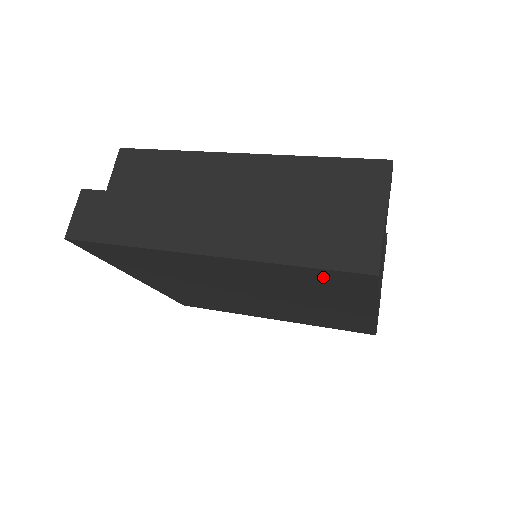
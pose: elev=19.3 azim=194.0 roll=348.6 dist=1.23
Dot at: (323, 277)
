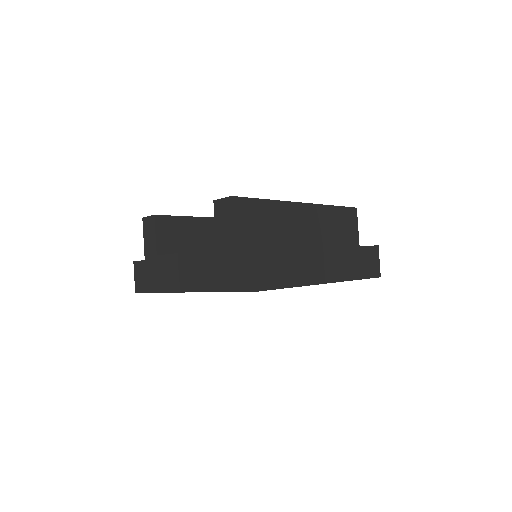
Dot at: occluded
